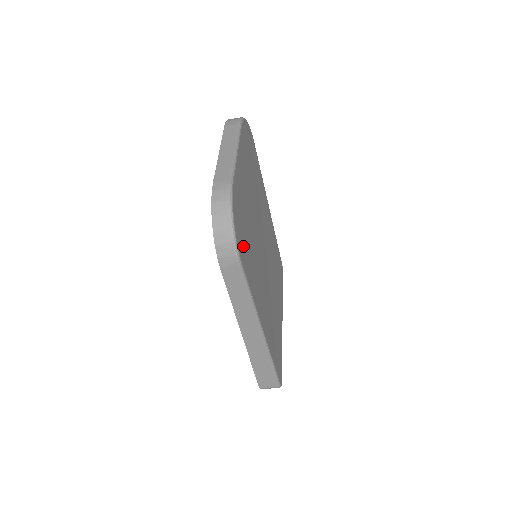
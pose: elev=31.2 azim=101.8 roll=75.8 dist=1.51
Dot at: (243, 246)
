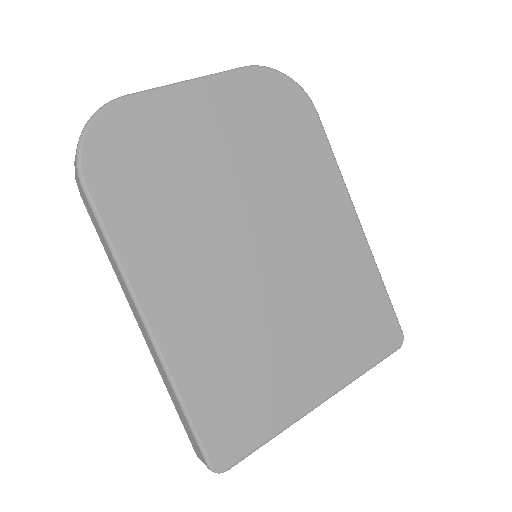
Dot at: (116, 176)
